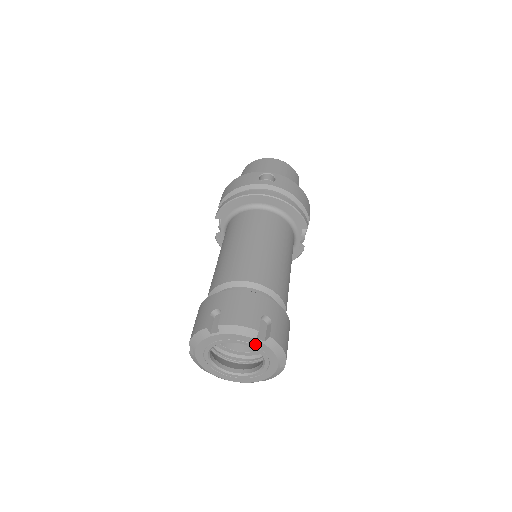
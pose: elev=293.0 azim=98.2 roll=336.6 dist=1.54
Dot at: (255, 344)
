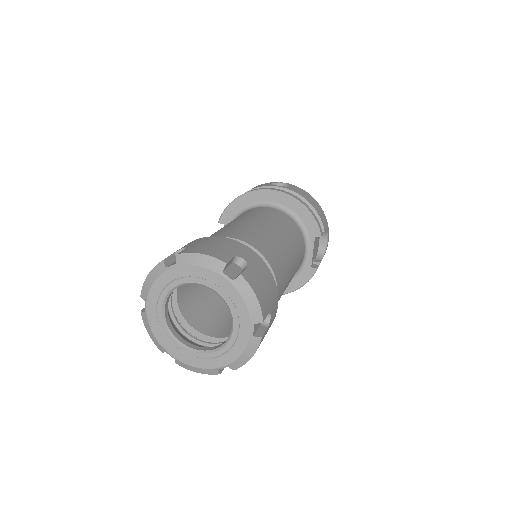
Dot at: (220, 285)
